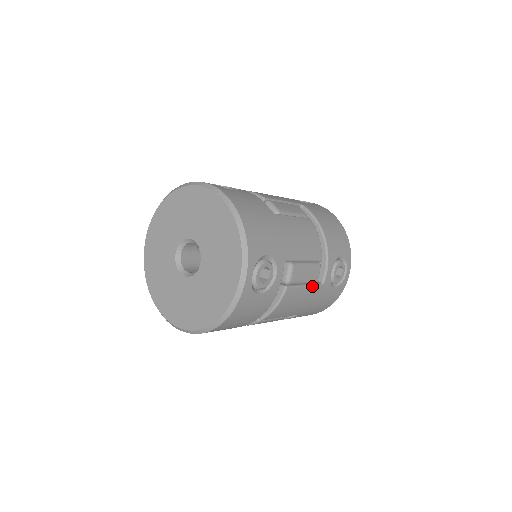
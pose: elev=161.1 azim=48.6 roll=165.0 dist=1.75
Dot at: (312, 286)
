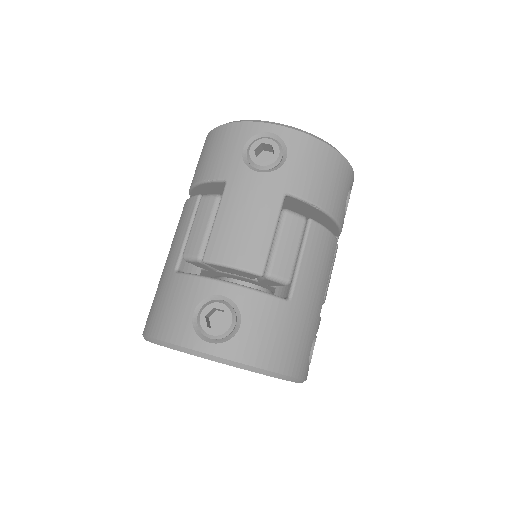
Dot at: occluded
